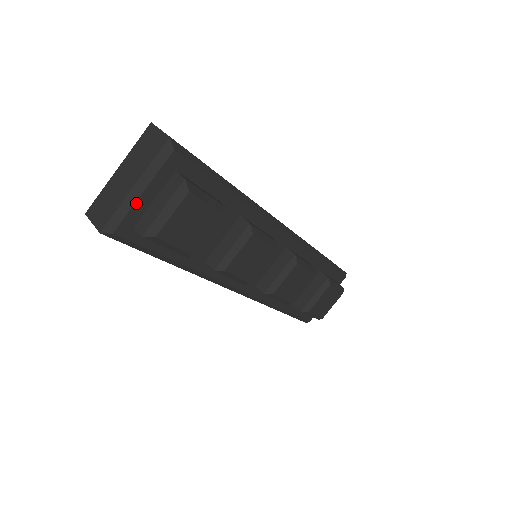
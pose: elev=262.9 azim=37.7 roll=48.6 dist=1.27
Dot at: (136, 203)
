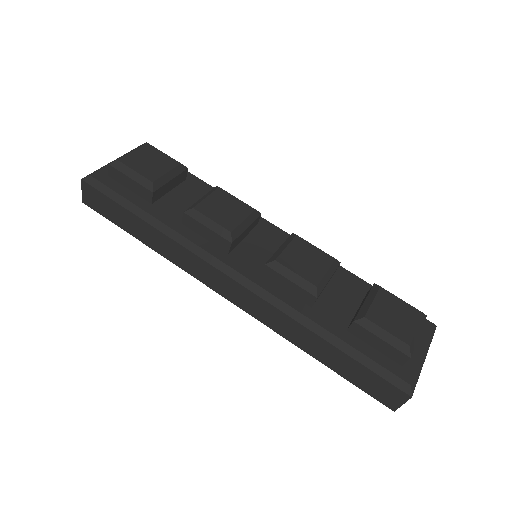
Dot at: occluded
